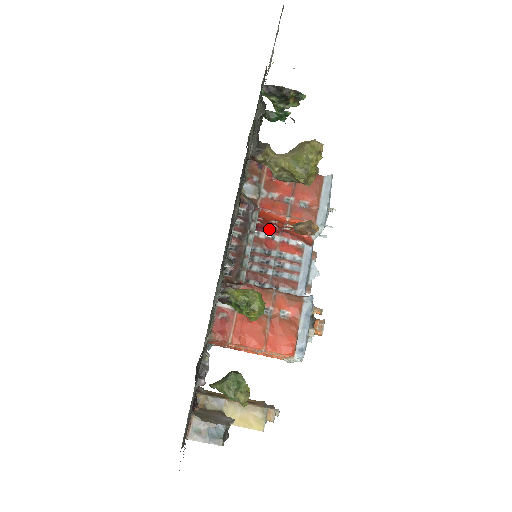
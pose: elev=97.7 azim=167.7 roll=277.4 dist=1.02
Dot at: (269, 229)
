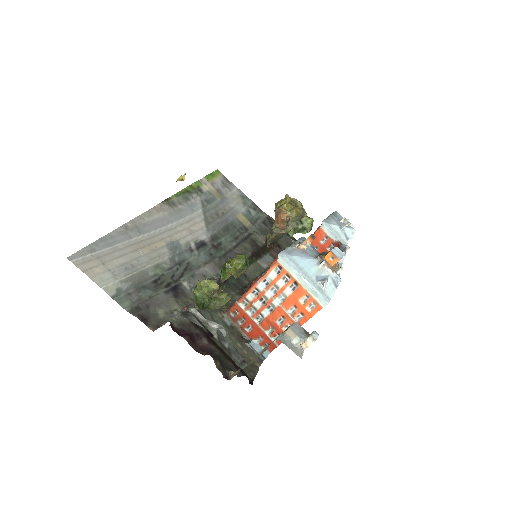
Dot at: occluded
